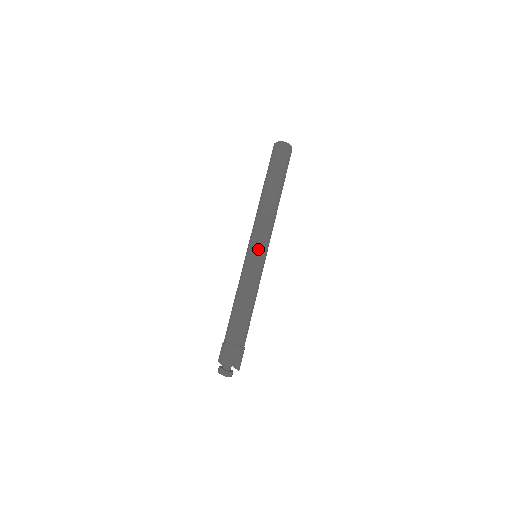
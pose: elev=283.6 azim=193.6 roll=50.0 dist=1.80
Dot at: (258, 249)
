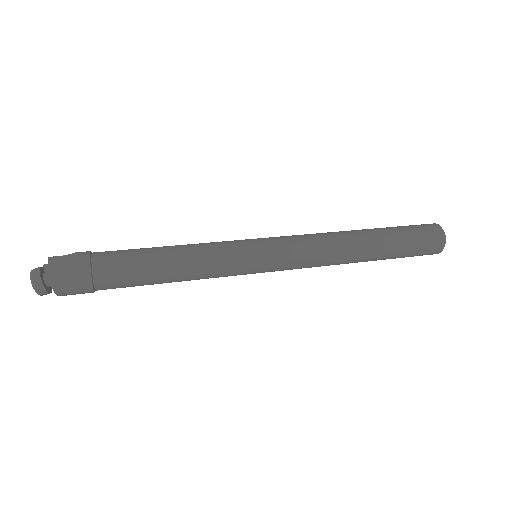
Dot at: (262, 238)
